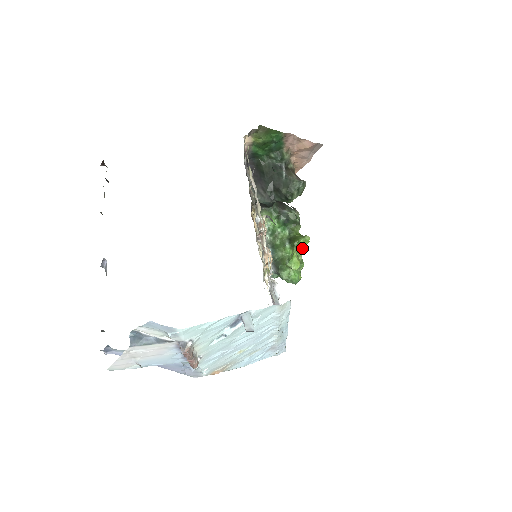
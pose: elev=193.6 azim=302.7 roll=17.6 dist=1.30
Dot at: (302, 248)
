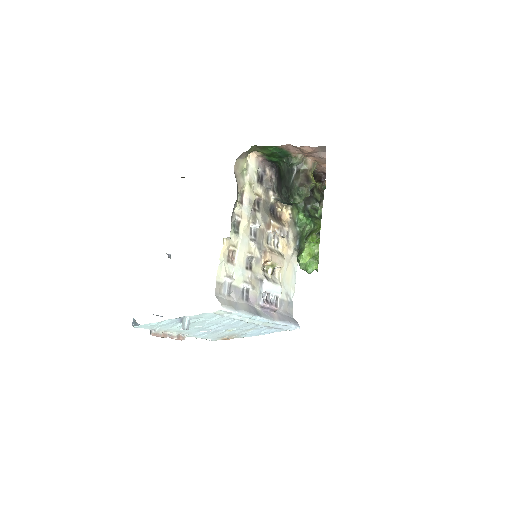
Dot at: (318, 242)
